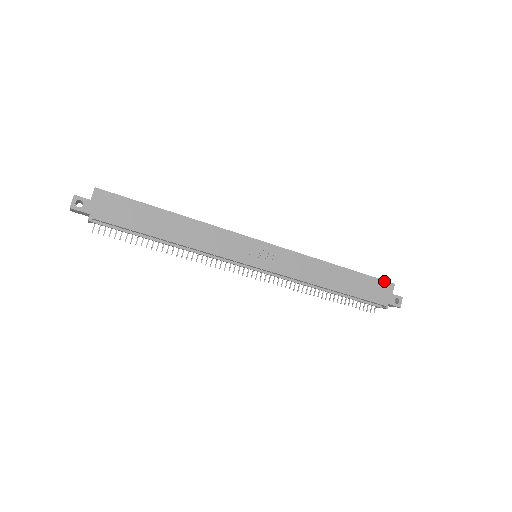
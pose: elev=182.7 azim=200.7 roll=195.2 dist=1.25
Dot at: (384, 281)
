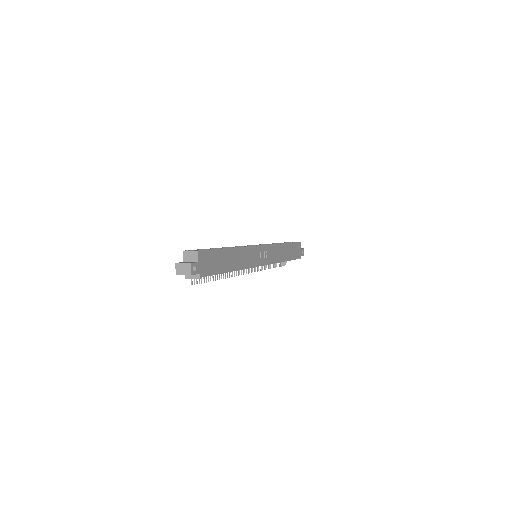
Dot at: (298, 243)
